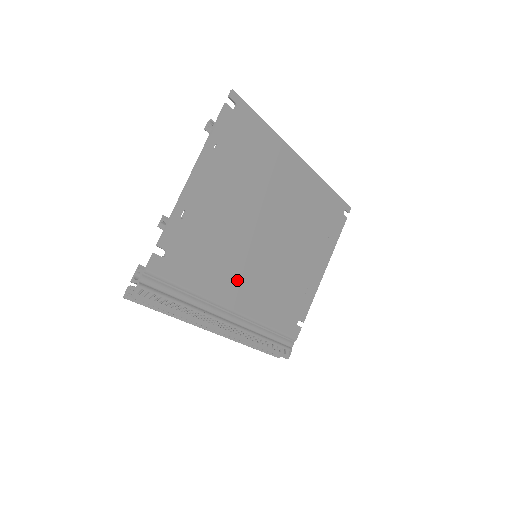
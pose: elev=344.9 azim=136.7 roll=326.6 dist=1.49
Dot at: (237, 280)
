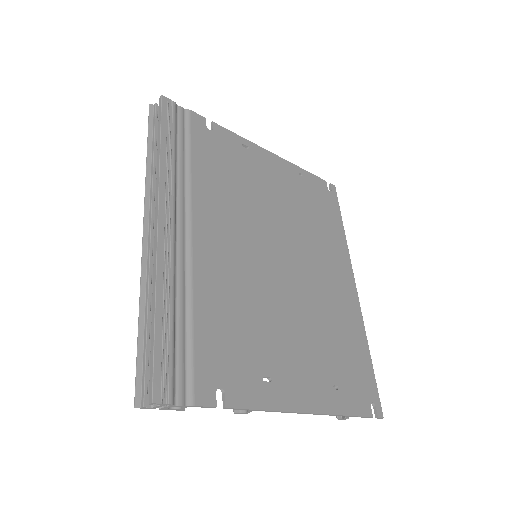
Dot at: (224, 225)
